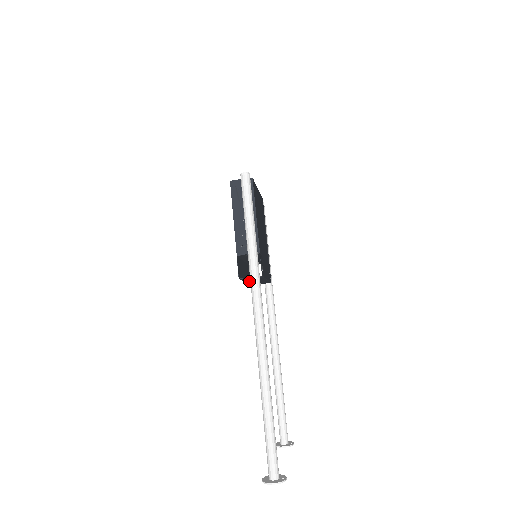
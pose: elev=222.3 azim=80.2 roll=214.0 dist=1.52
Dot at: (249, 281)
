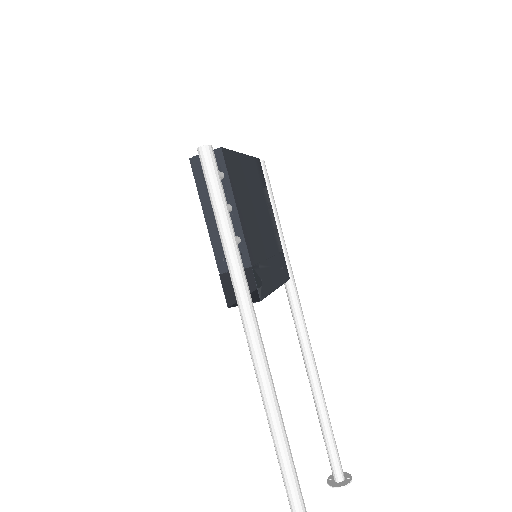
Dot at: (251, 294)
